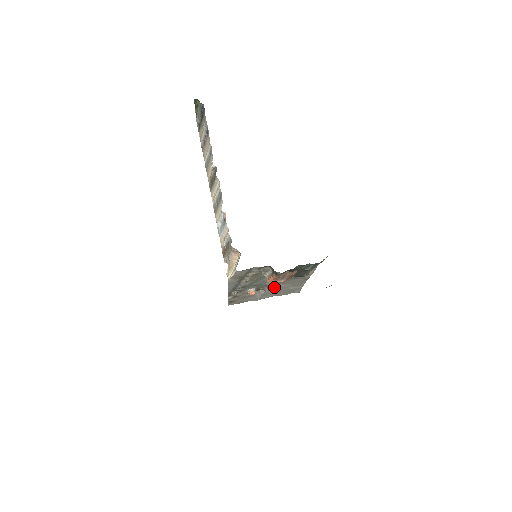
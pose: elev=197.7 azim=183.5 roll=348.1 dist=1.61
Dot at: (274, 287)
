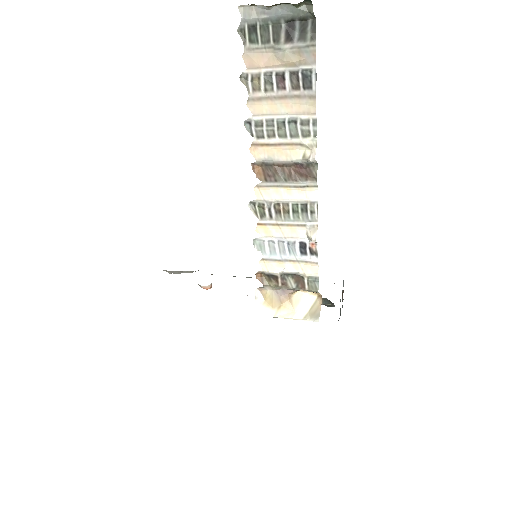
Dot at: occluded
